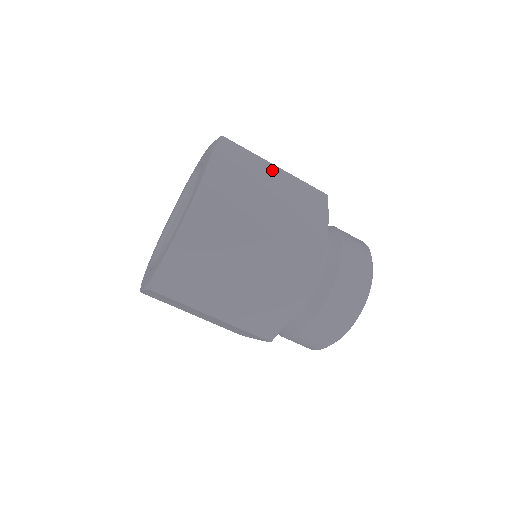
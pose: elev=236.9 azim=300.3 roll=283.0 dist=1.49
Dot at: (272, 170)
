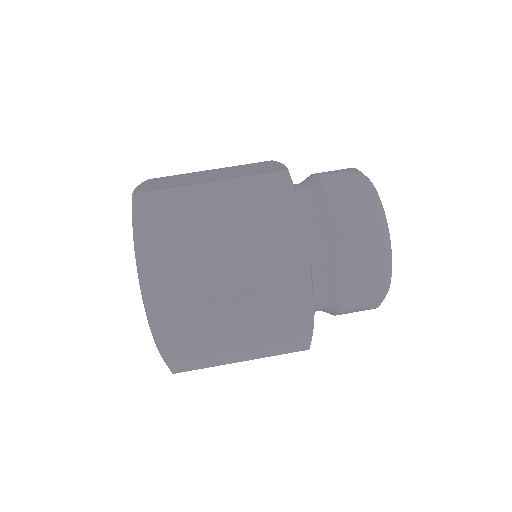
Dot at: (206, 171)
